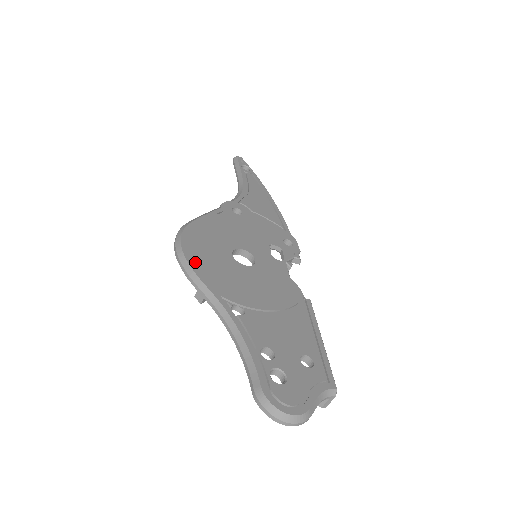
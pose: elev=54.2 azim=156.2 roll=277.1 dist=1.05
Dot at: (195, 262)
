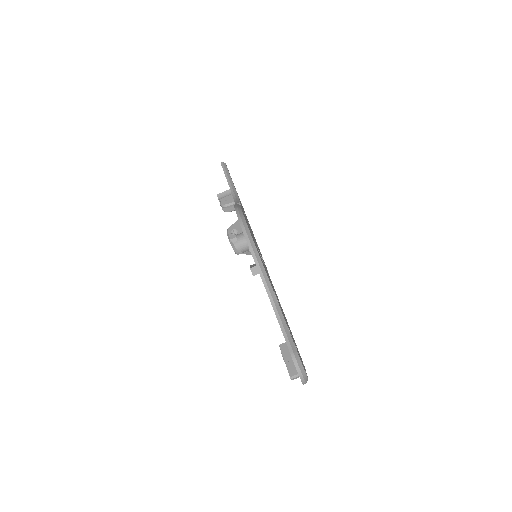
Dot at: occluded
